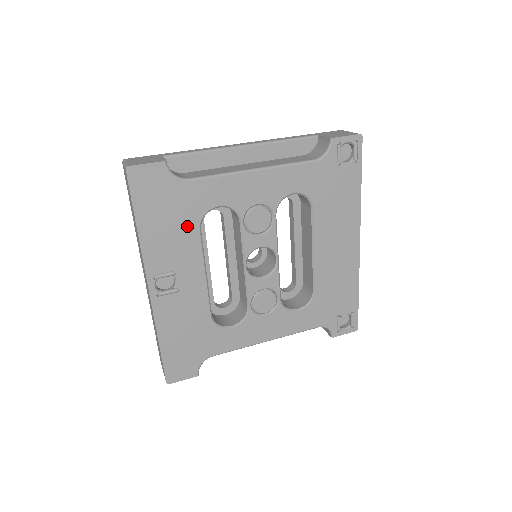
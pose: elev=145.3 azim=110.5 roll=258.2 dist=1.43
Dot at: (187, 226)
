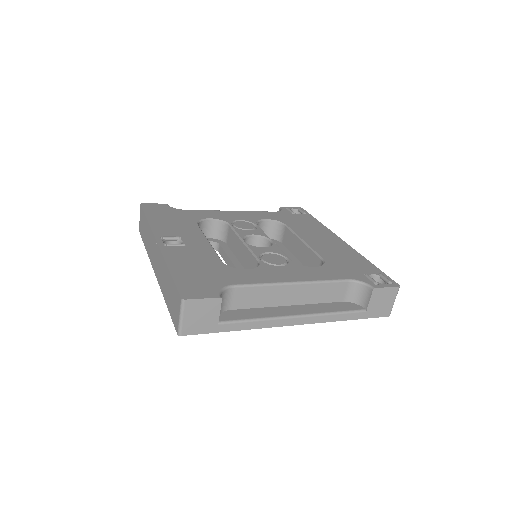
Dot at: (187, 223)
